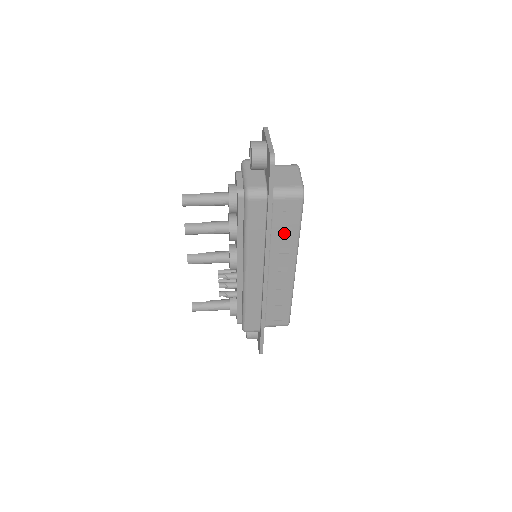
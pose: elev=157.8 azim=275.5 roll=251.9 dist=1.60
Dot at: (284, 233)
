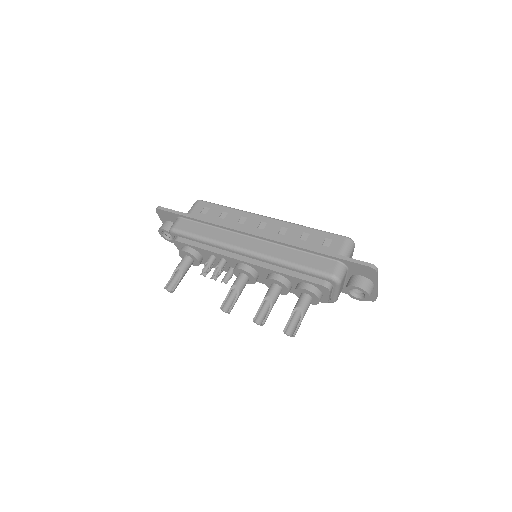
Dot at: occluded
